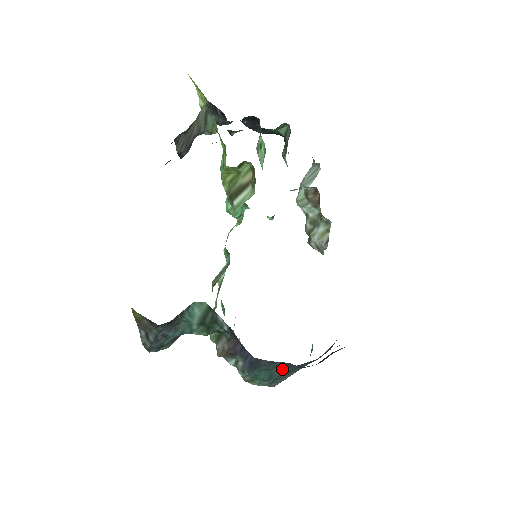
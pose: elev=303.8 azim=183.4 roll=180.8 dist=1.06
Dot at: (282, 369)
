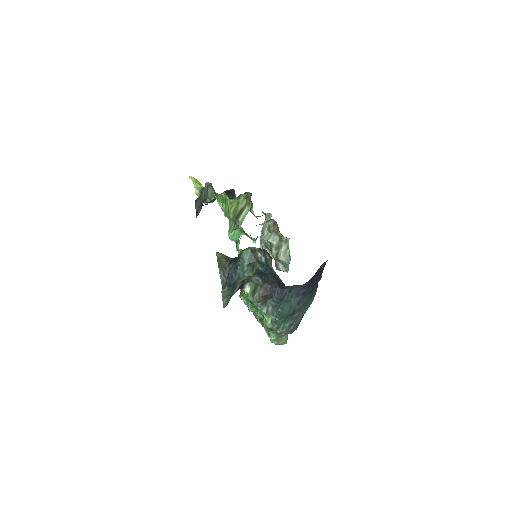
Dot at: (296, 299)
